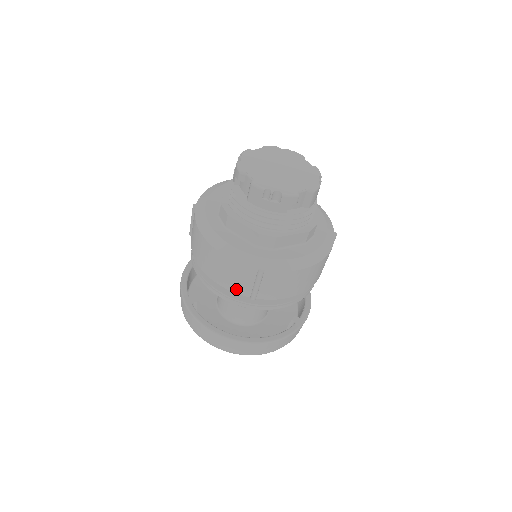
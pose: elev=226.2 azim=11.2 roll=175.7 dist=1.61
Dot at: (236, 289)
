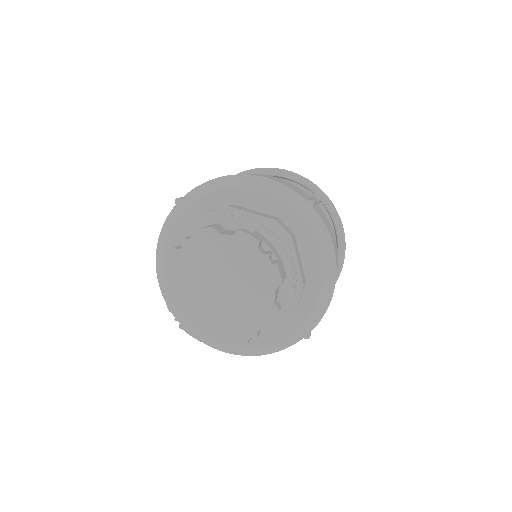
Dot at: occluded
